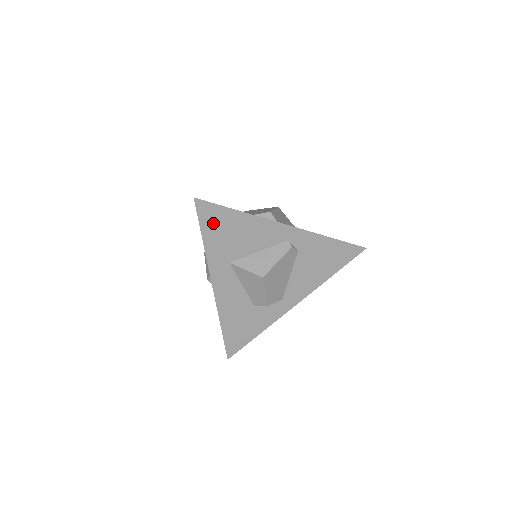
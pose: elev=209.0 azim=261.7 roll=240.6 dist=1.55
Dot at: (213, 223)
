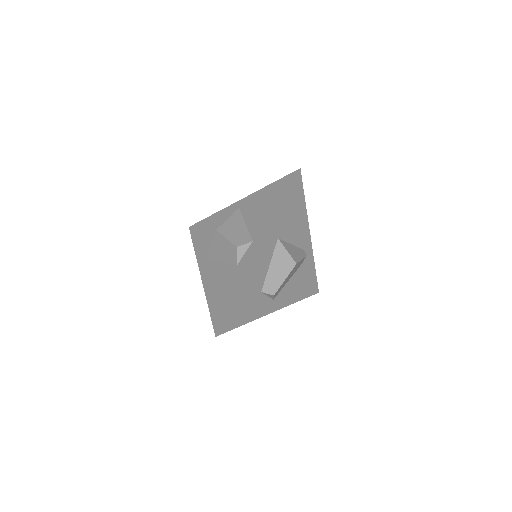
Dot at: (293, 198)
